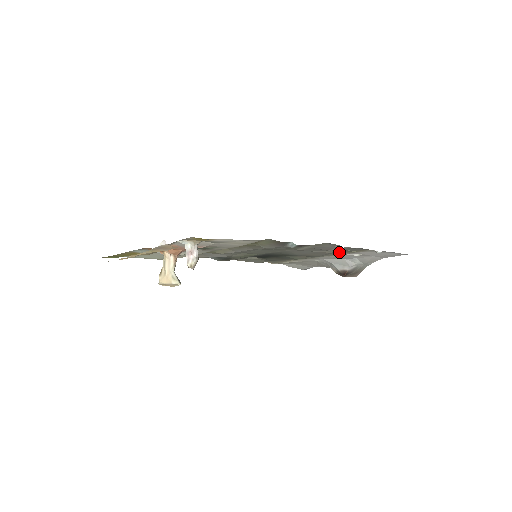
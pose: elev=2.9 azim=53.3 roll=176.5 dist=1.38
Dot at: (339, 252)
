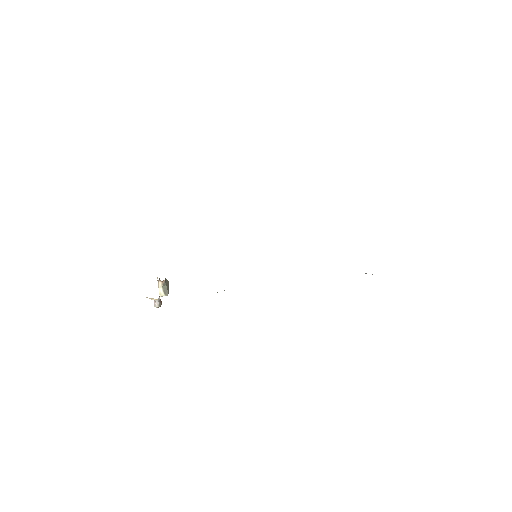
Dot at: occluded
